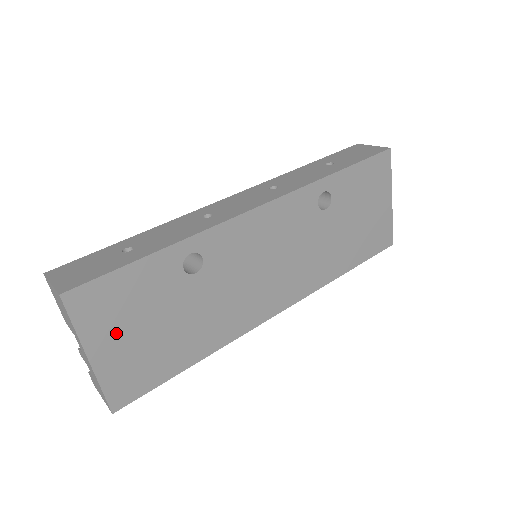
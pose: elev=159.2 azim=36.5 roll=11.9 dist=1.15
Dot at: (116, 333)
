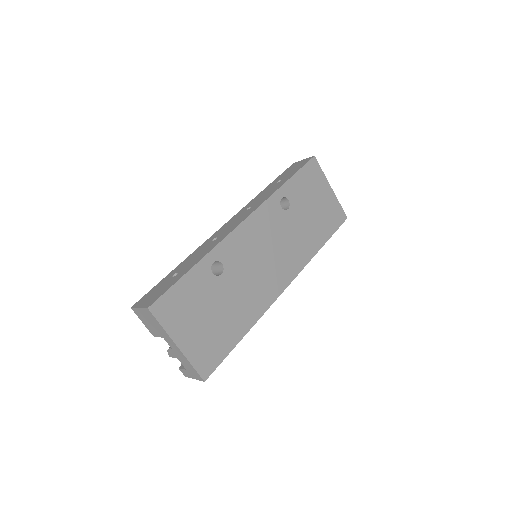
Dot at: (188, 325)
